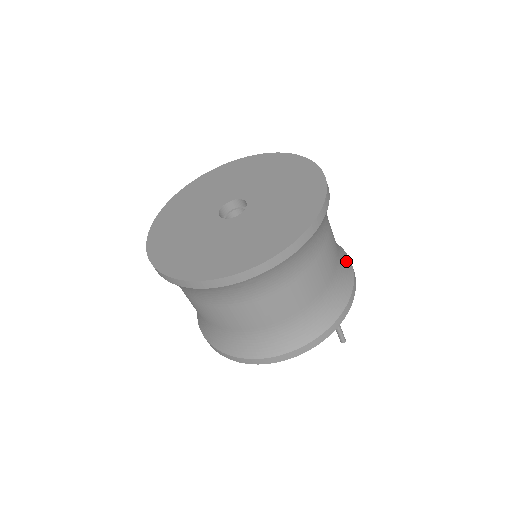
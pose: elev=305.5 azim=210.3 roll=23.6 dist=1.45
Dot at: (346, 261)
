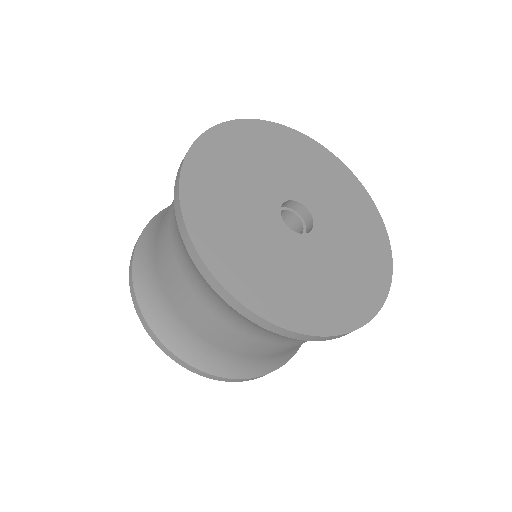
Dot at: occluded
